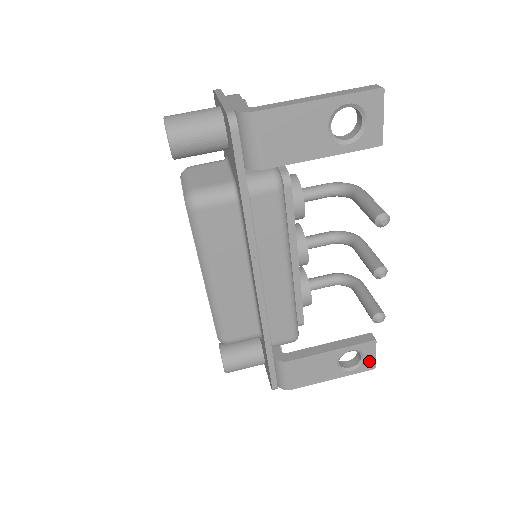
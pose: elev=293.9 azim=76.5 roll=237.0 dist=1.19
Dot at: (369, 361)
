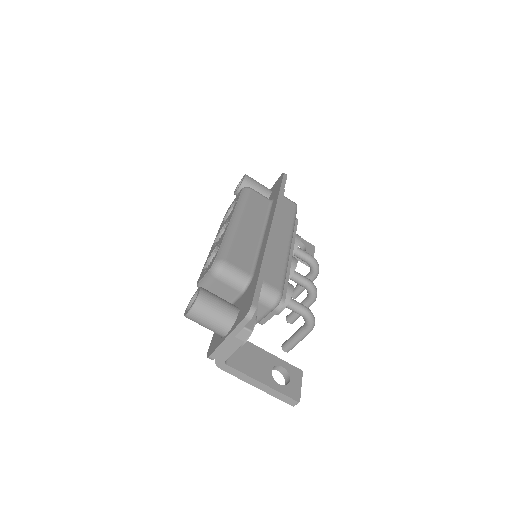
Dot at: occluded
